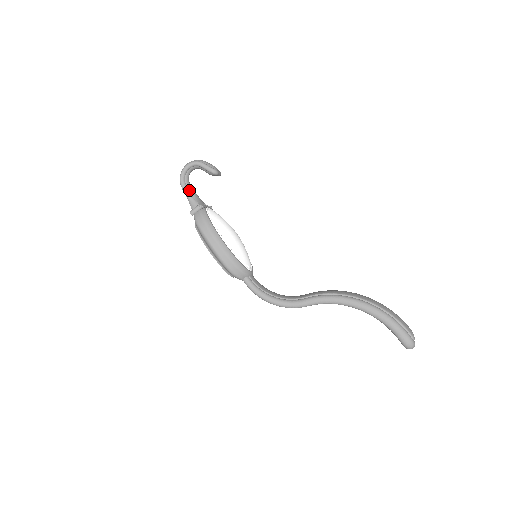
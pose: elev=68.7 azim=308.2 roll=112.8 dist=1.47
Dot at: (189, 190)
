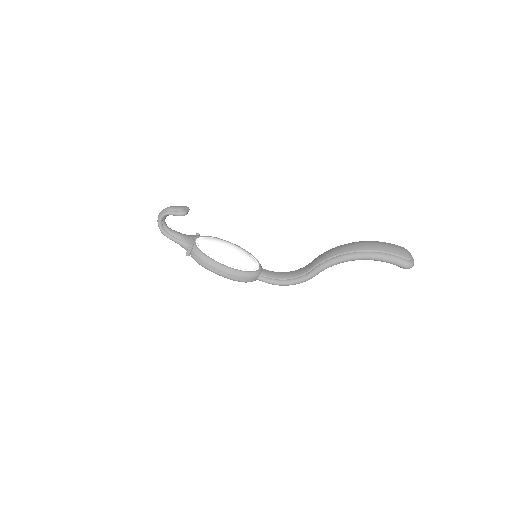
Dot at: (173, 236)
